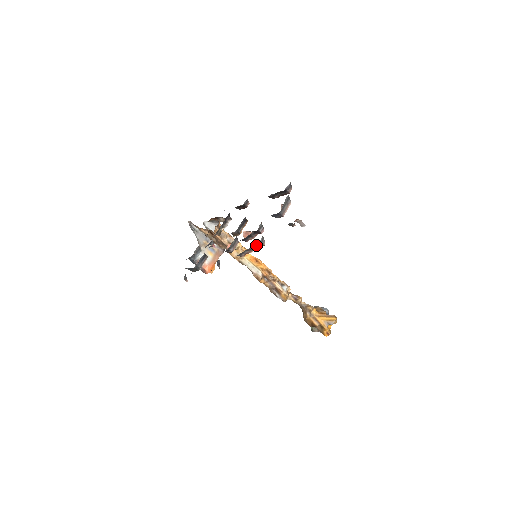
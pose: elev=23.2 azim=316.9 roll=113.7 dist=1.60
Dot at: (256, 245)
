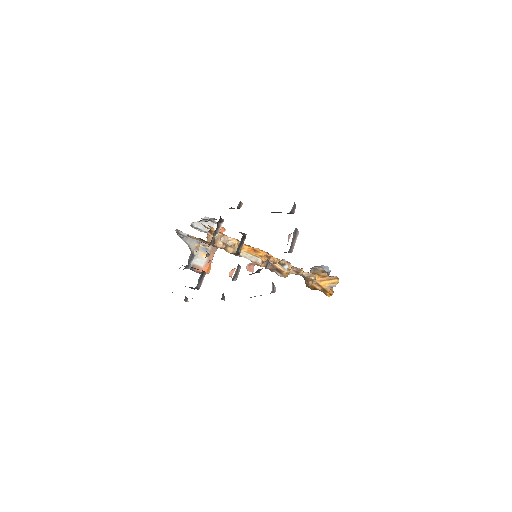
Dot at: occluded
